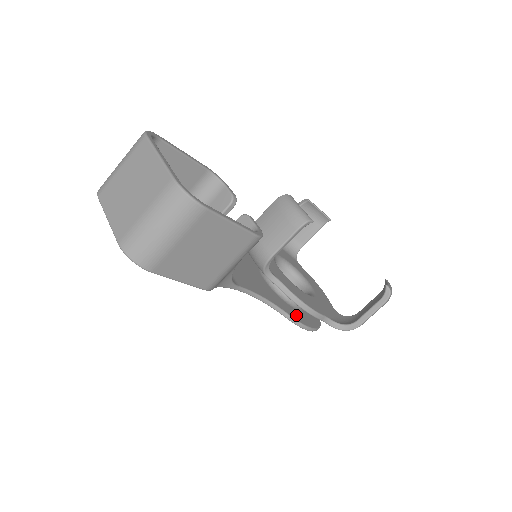
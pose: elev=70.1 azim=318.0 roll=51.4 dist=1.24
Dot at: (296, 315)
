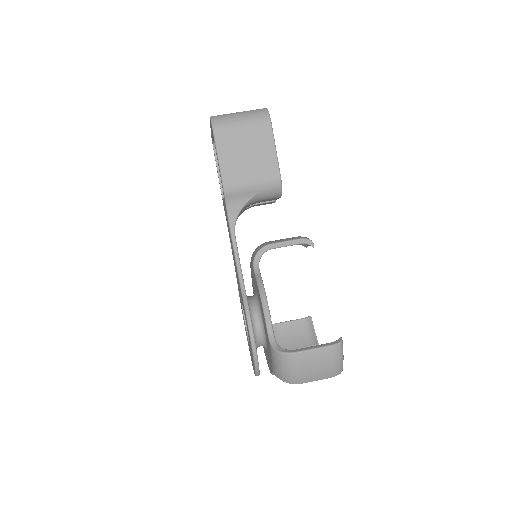
Dot at: occluded
